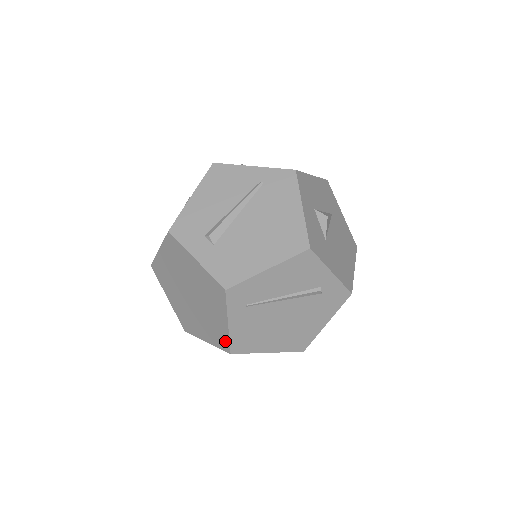
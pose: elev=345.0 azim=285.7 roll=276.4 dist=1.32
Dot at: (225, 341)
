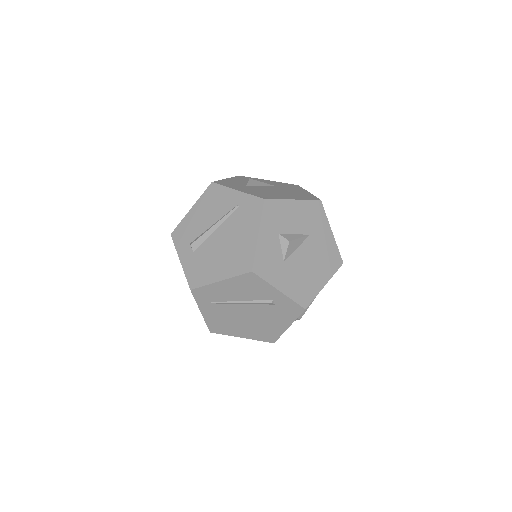
Dot at: occluded
